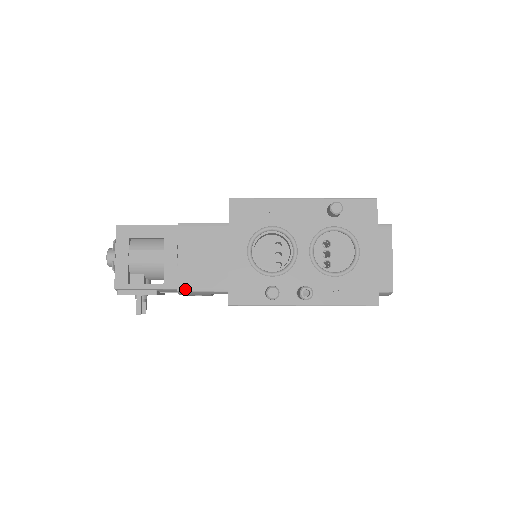
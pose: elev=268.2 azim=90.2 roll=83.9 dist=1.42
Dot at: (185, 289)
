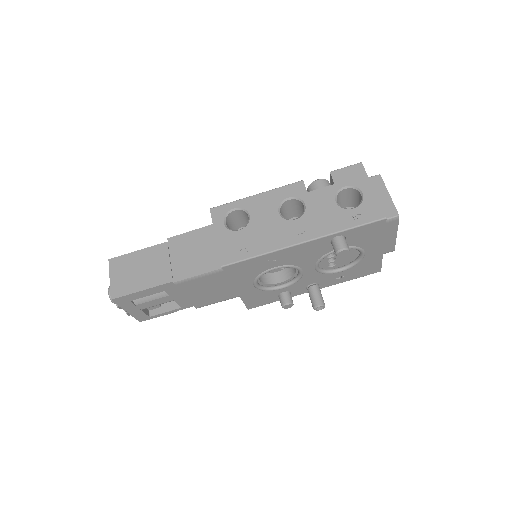
Dot at: (203, 306)
